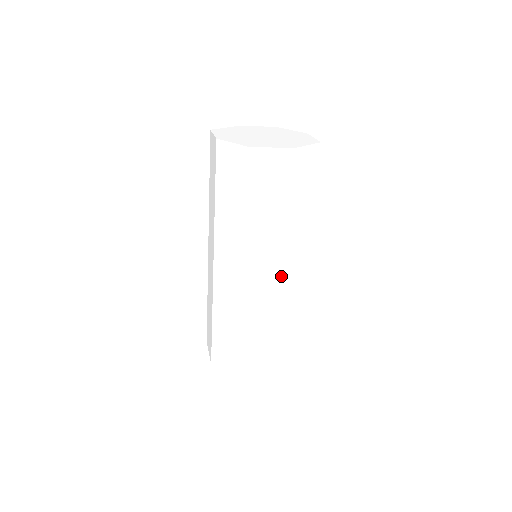
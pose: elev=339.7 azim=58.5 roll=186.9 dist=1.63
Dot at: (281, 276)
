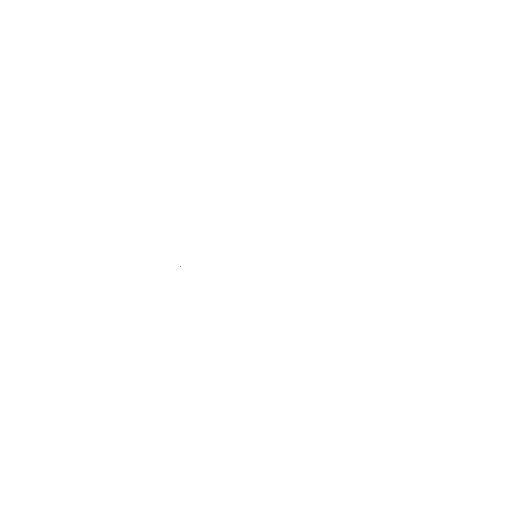
Dot at: (297, 211)
